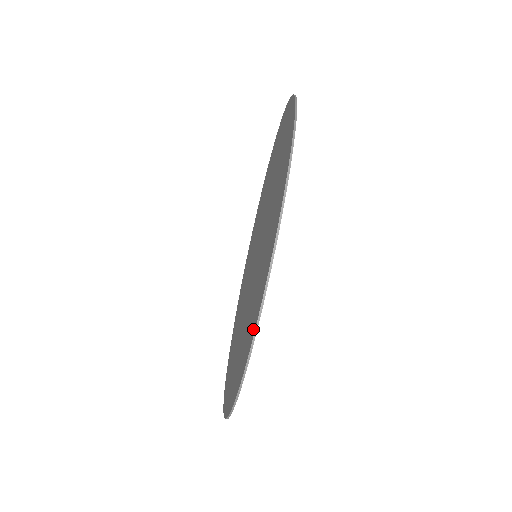
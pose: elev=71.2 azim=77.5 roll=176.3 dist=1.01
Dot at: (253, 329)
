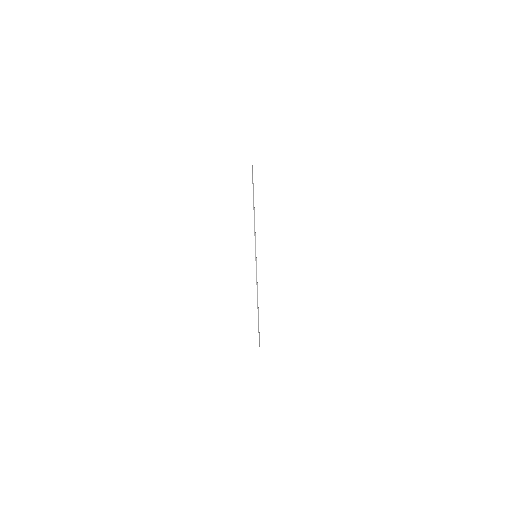
Dot at: occluded
